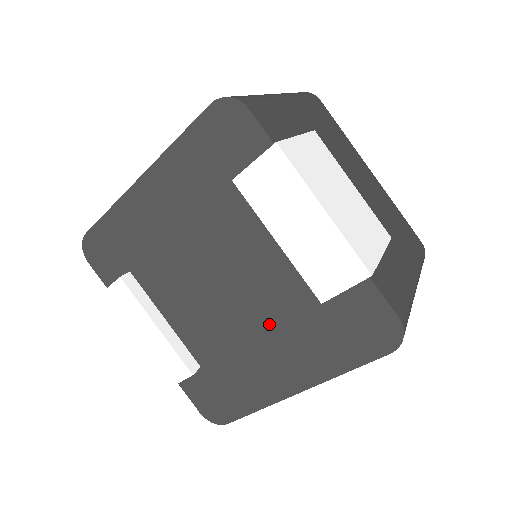
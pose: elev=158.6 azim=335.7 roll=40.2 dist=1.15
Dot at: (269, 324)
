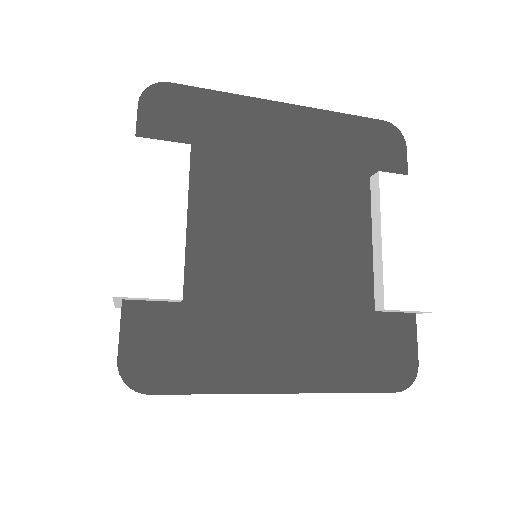
Dot at: (305, 303)
